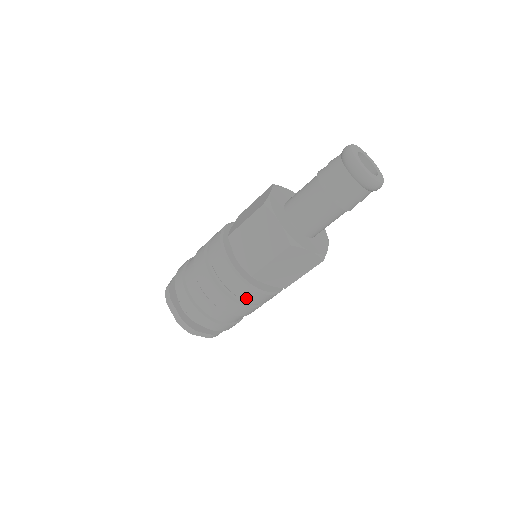
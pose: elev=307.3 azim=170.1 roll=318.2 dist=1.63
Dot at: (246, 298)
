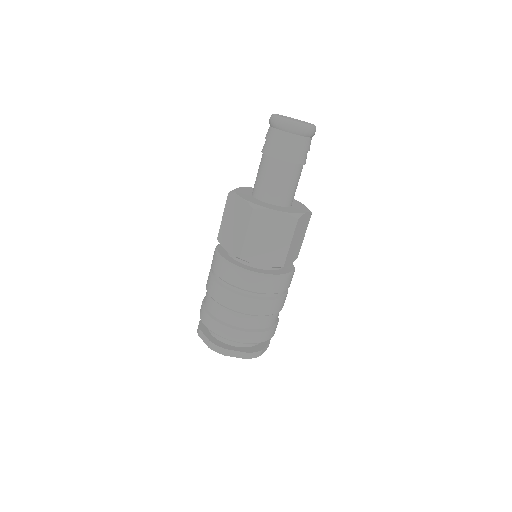
Dot at: (285, 288)
